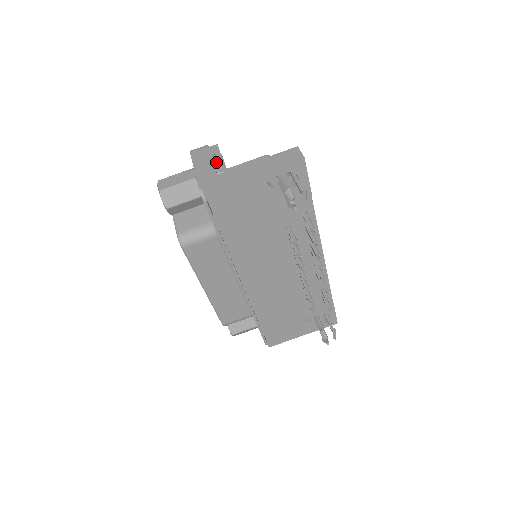
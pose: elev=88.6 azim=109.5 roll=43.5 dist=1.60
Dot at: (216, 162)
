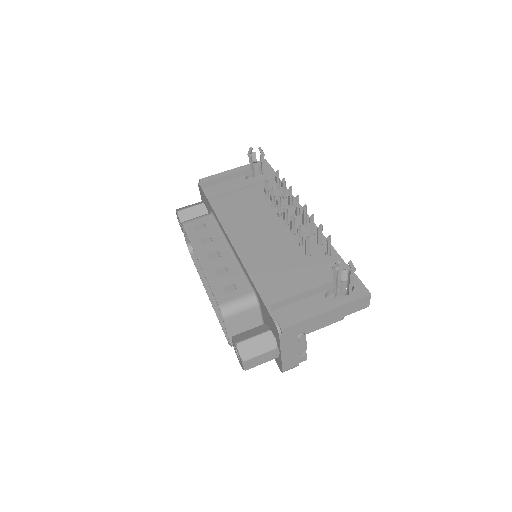
Dot at: occluded
